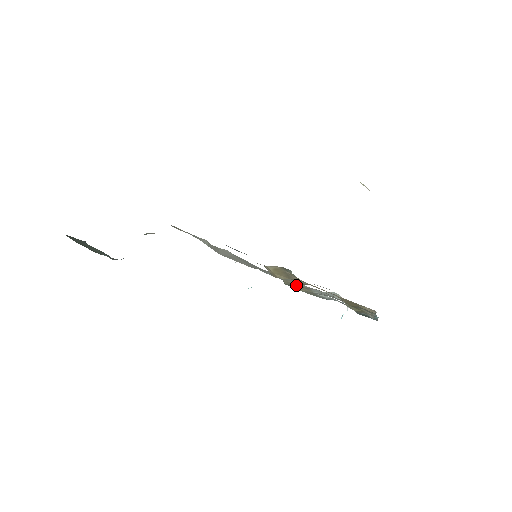
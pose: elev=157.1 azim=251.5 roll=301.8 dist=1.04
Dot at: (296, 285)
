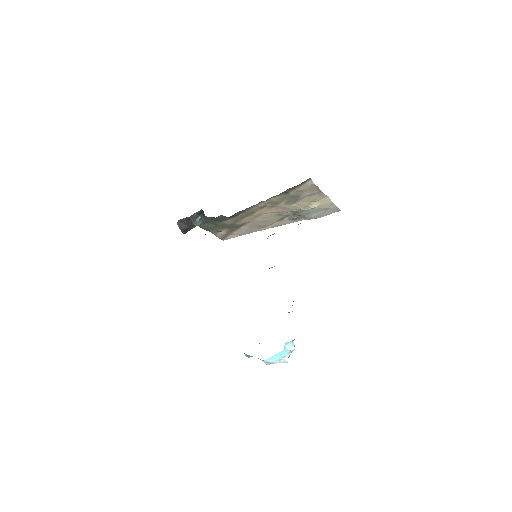
Dot at: occluded
